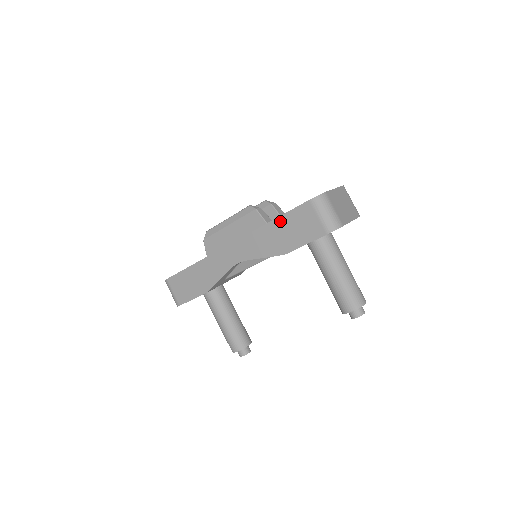
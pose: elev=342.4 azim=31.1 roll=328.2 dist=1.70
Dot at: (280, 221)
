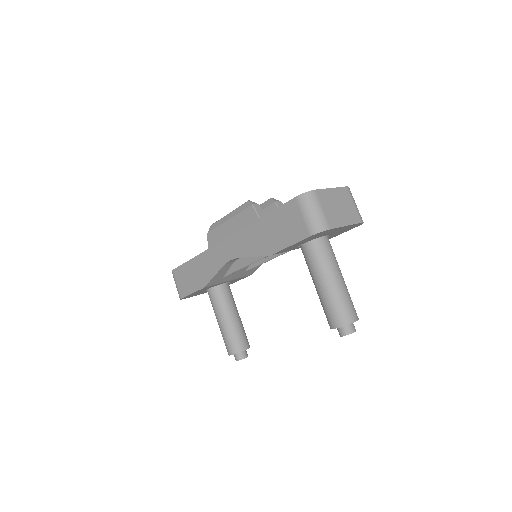
Dot at: (268, 218)
